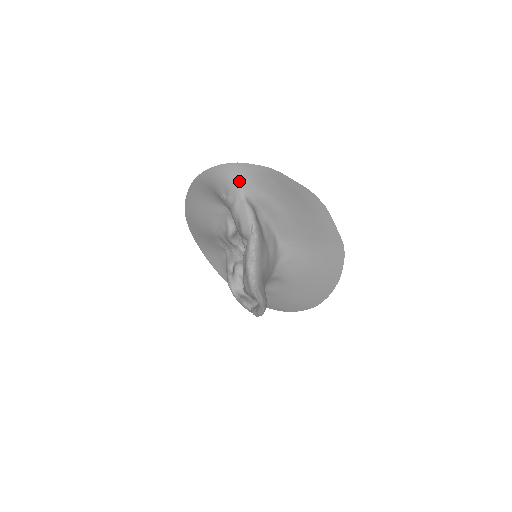
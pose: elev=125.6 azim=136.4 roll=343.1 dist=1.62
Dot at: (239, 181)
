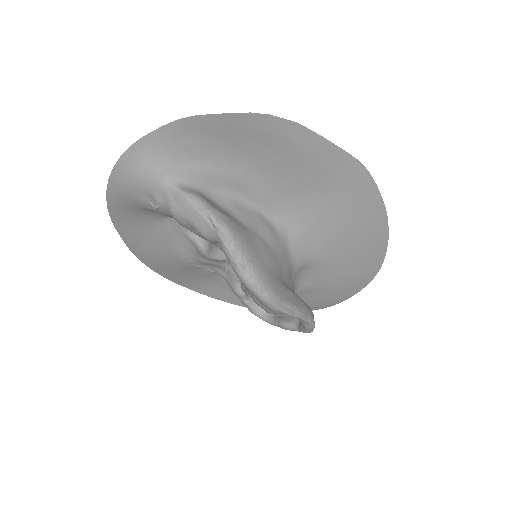
Dot at: (153, 169)
